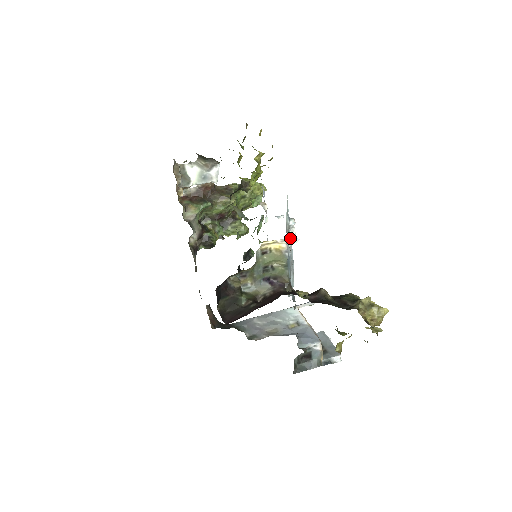
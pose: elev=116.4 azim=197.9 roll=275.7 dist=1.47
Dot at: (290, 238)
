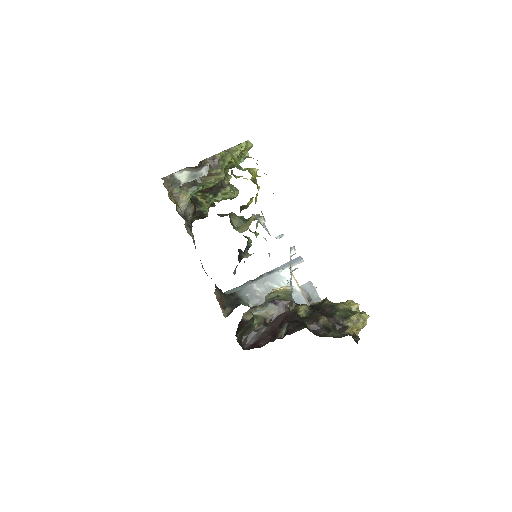
Dot at: occluded
